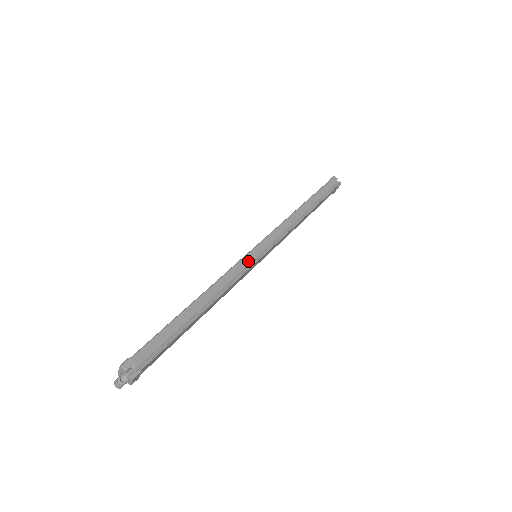
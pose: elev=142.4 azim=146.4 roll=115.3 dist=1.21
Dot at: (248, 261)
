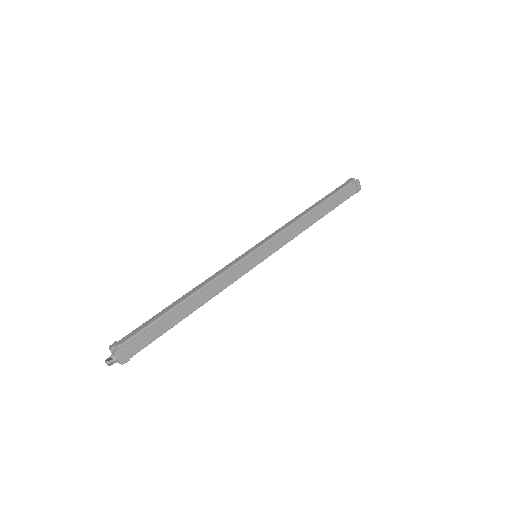
Dot at: (240, 258)
